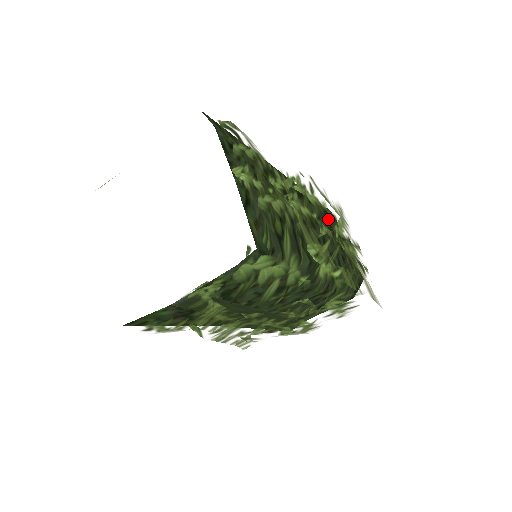
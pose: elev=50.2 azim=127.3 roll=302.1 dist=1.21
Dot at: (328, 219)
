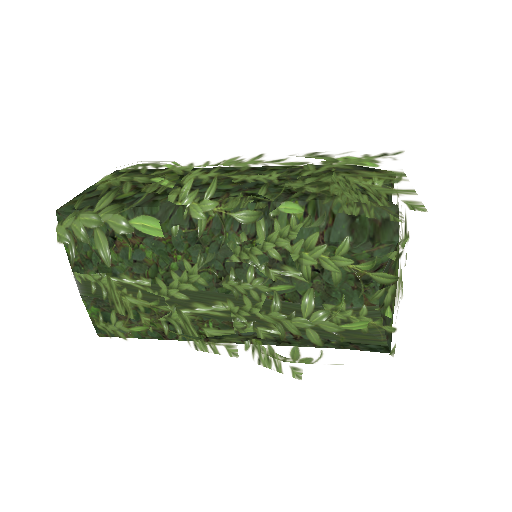
Dot at: (266, 169)
